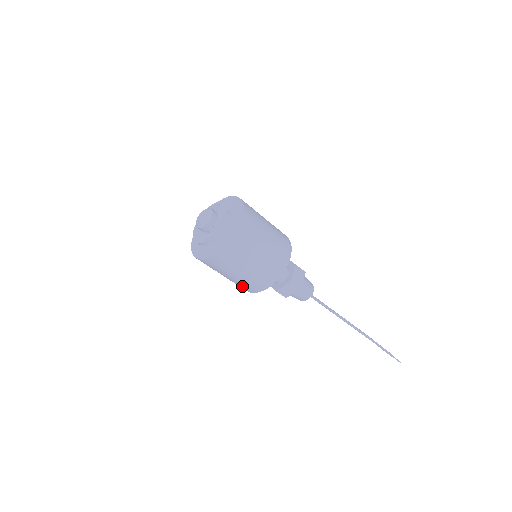
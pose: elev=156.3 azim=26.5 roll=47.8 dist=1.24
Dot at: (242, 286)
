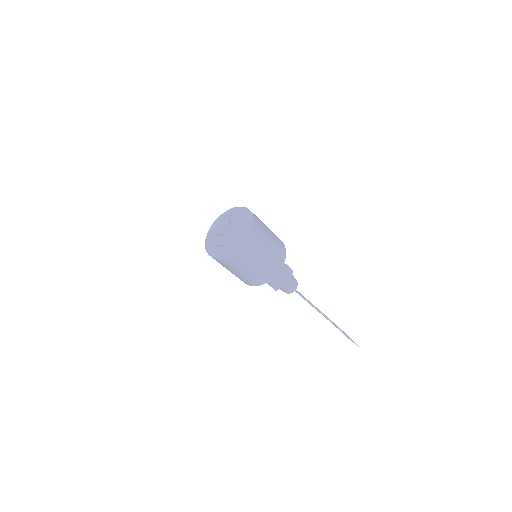
Dot at: (244, 280)
